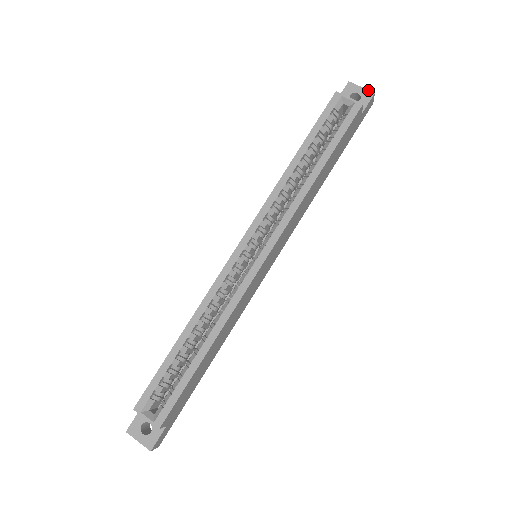
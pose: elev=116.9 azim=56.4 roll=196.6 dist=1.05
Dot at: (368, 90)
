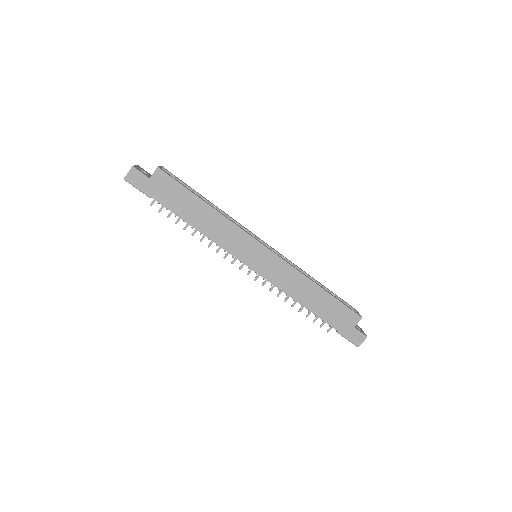
Dot at: (366, 335)
